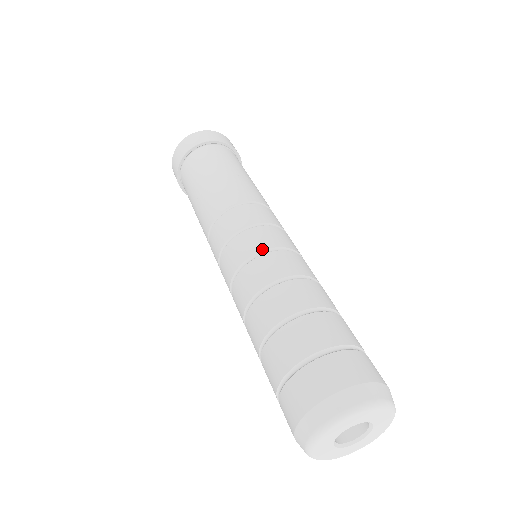
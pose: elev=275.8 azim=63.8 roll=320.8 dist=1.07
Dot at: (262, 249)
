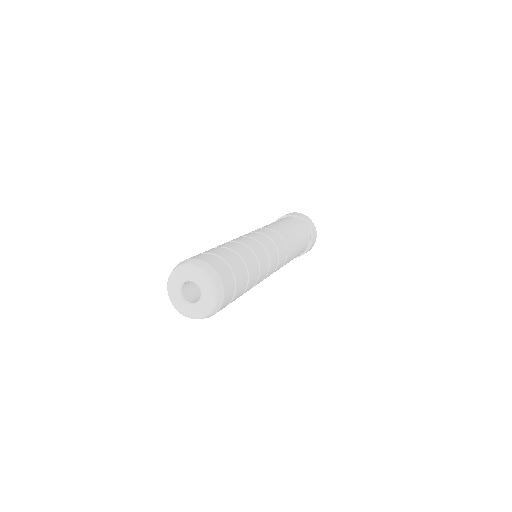
Dot at: (259, 240)
